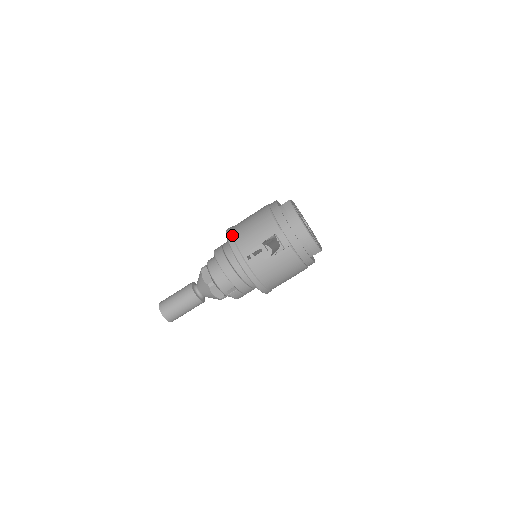
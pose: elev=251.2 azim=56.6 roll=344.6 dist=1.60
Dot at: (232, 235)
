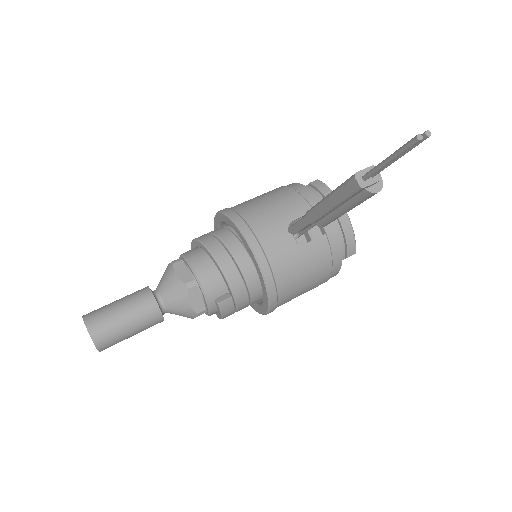
Dot at: (236, 212)
